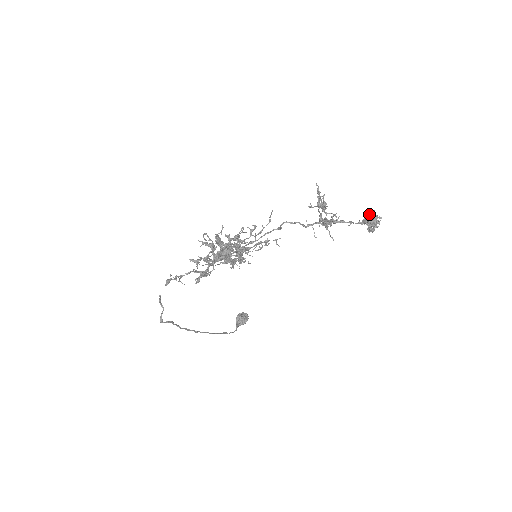
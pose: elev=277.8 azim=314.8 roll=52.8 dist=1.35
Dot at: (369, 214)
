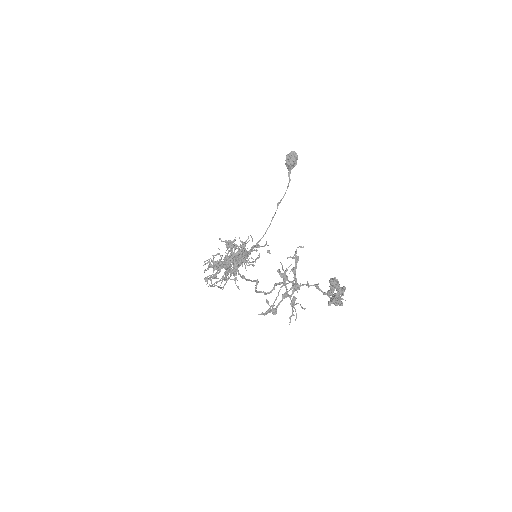
Dot at: (332, 286)
